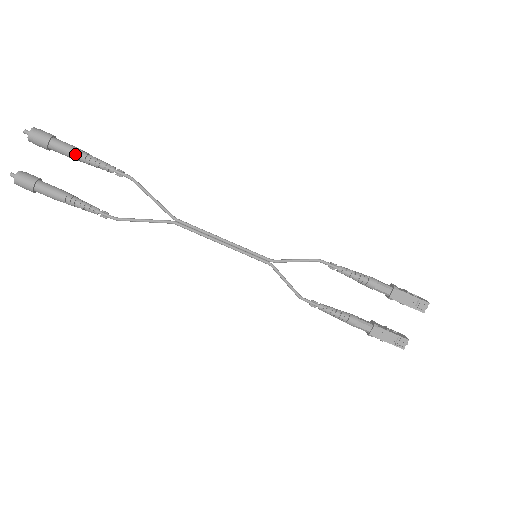
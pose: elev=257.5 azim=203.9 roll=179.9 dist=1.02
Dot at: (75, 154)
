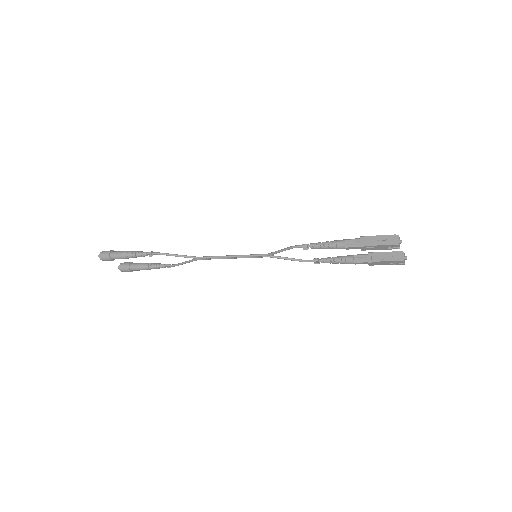
Dot at: (125, 258)
